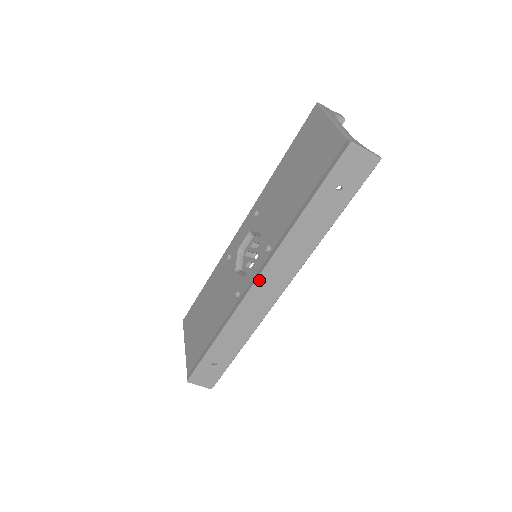
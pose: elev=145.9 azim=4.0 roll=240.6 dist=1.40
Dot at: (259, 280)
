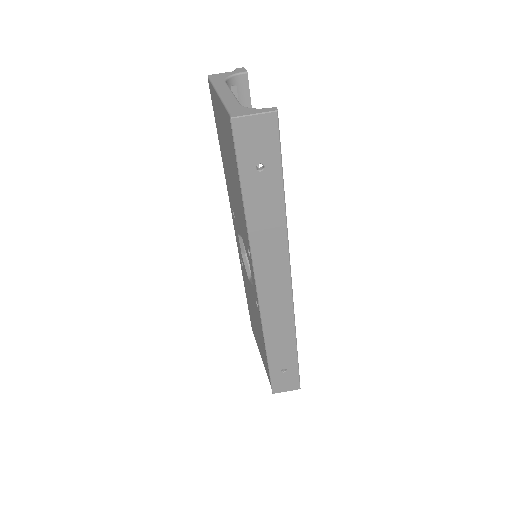
Dot at: (259, 288)
